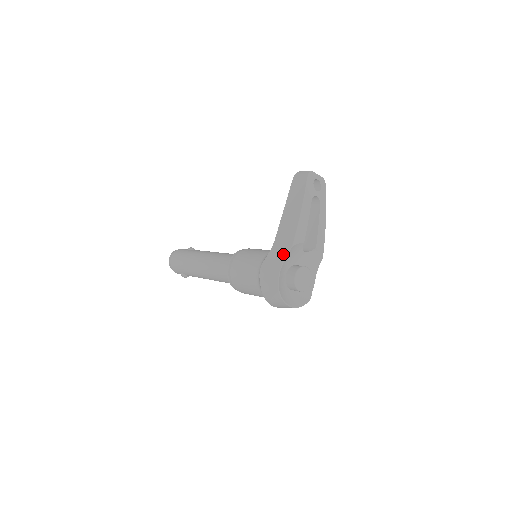
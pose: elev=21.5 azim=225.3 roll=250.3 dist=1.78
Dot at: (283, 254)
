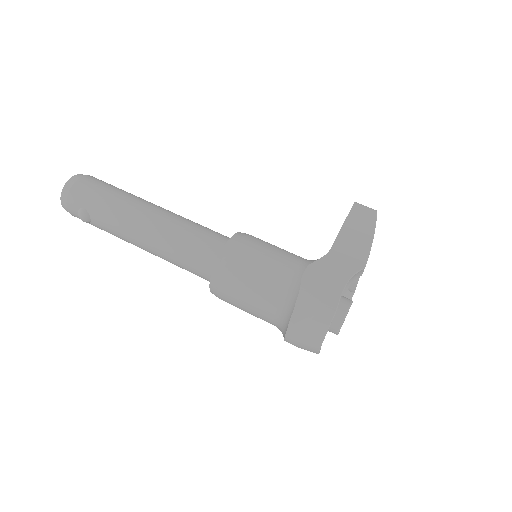
Dot at: (350, 270)
